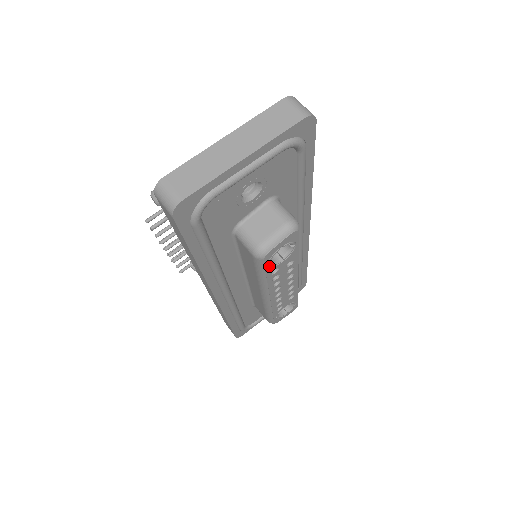
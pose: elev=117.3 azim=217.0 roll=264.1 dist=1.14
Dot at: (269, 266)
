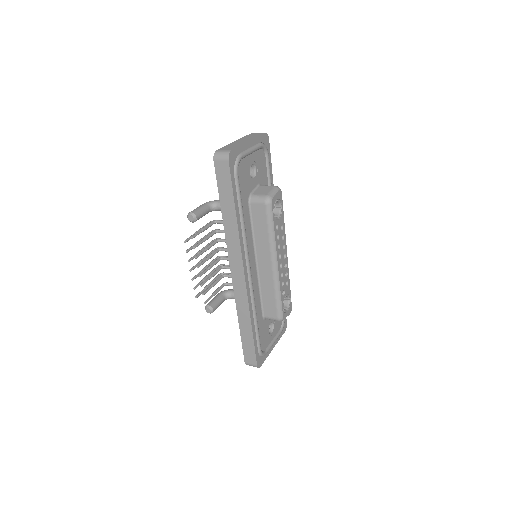
Dot at: (274, 218)
